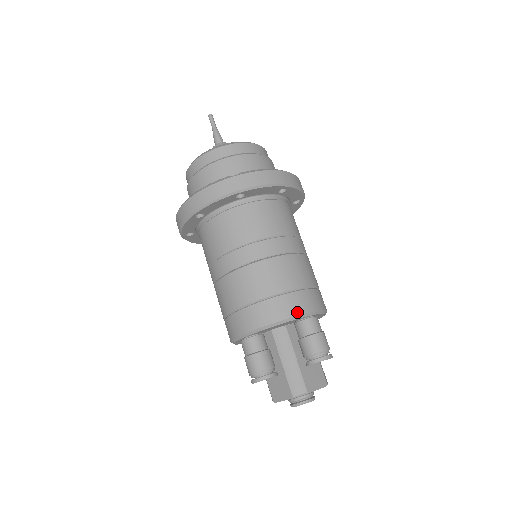
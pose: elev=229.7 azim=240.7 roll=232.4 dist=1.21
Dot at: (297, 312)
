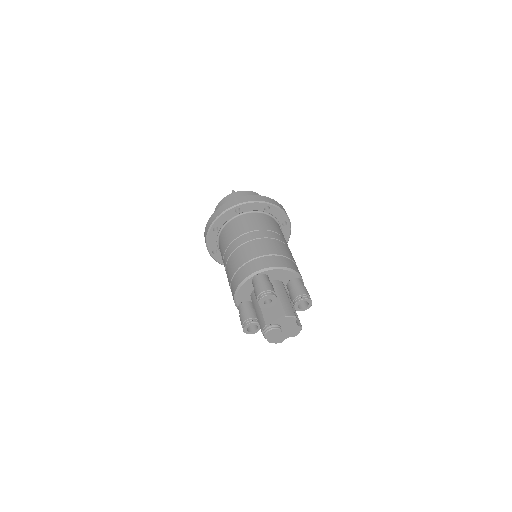
Dot at: (244, 277)
